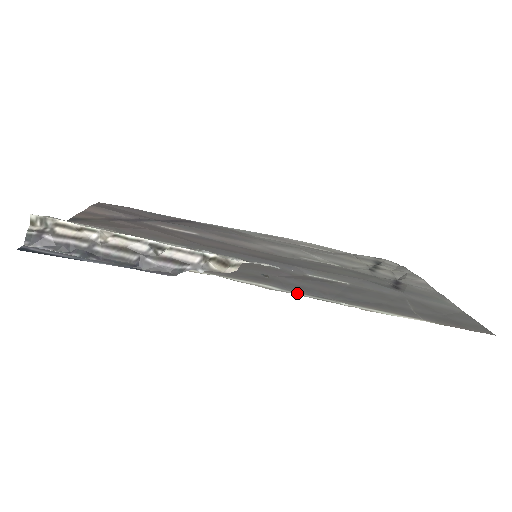
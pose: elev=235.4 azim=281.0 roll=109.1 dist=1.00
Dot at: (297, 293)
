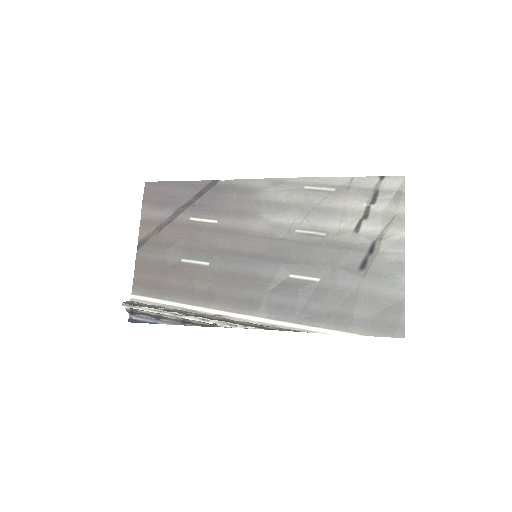
Dot at: (272, 321)
